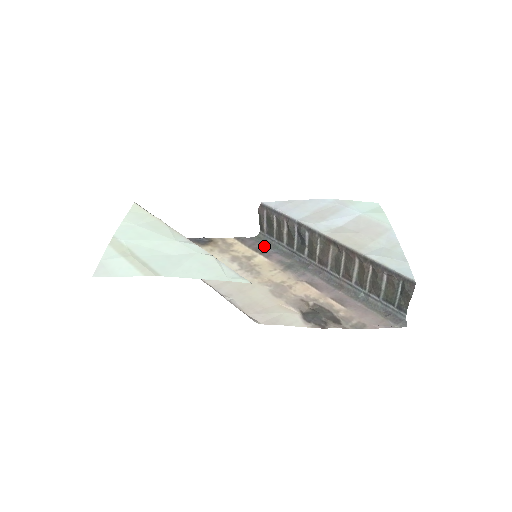
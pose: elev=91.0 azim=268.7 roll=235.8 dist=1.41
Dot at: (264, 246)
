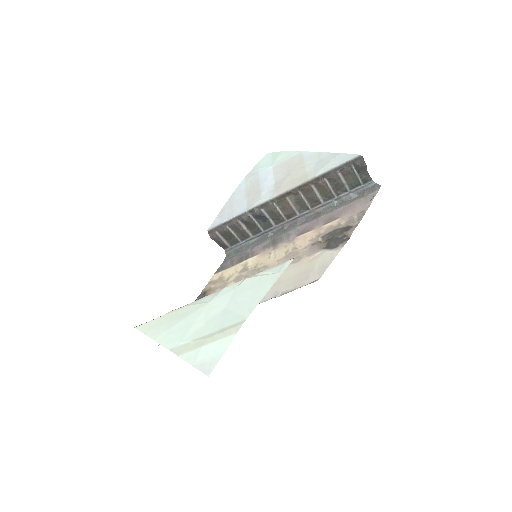
Dot at: (240, 254)
